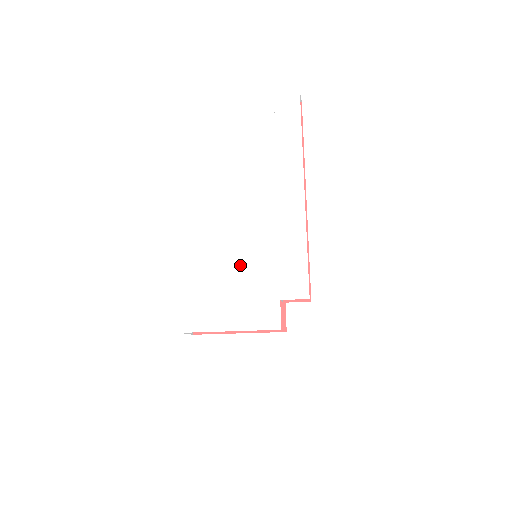
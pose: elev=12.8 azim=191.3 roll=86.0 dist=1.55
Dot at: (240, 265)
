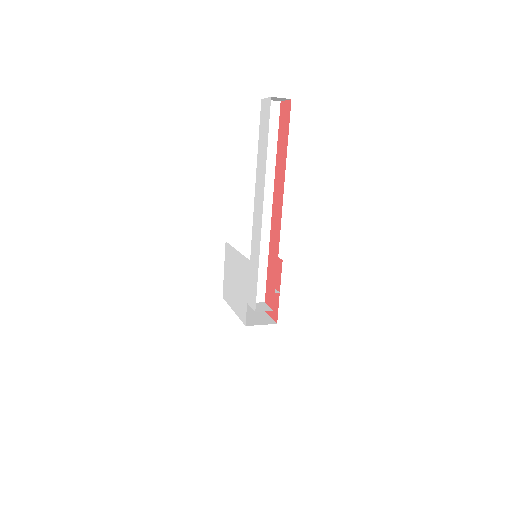
Dot at: (239, 263)
